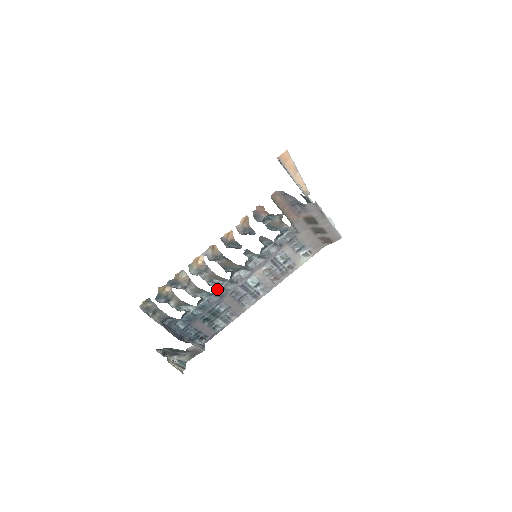
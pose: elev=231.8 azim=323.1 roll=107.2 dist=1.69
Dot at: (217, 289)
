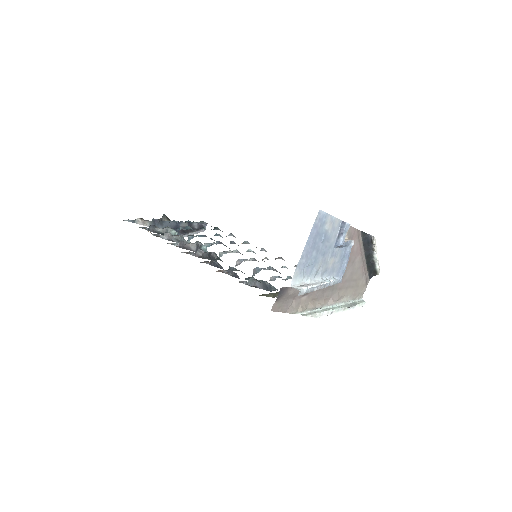
Dot at: occluded
